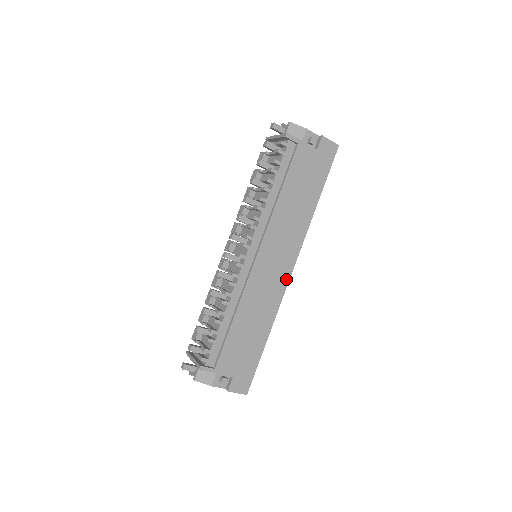
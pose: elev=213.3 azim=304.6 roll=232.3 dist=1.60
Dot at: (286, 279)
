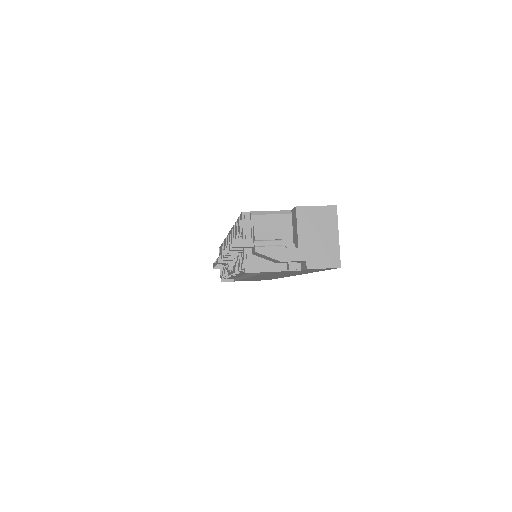
Dot at: (286, 276)
